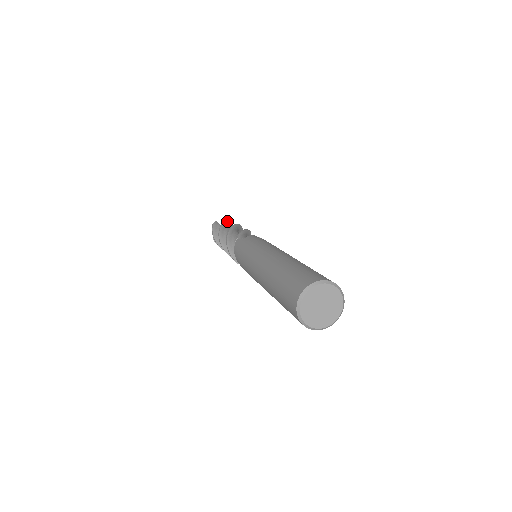
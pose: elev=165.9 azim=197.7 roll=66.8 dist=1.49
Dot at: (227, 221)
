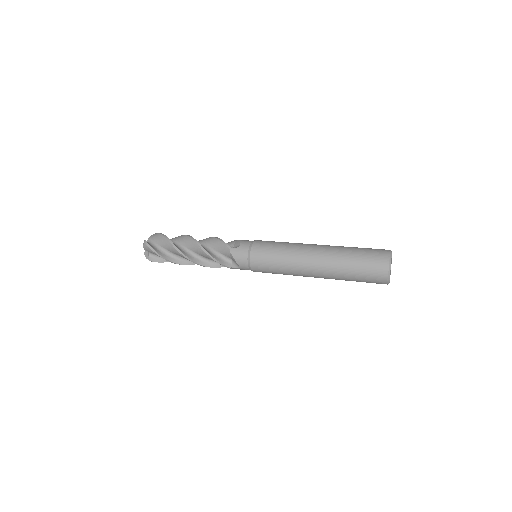
Dot at: (164, 236)
